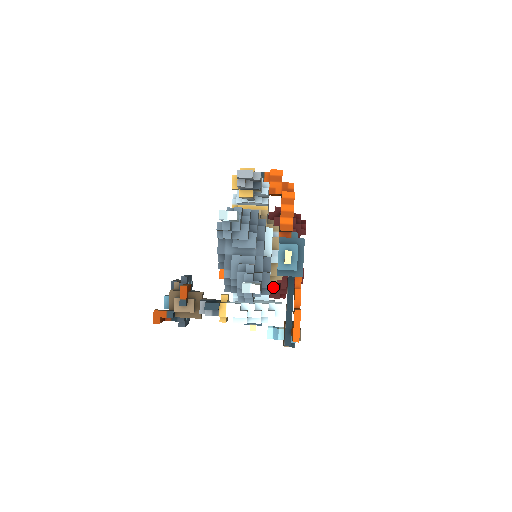
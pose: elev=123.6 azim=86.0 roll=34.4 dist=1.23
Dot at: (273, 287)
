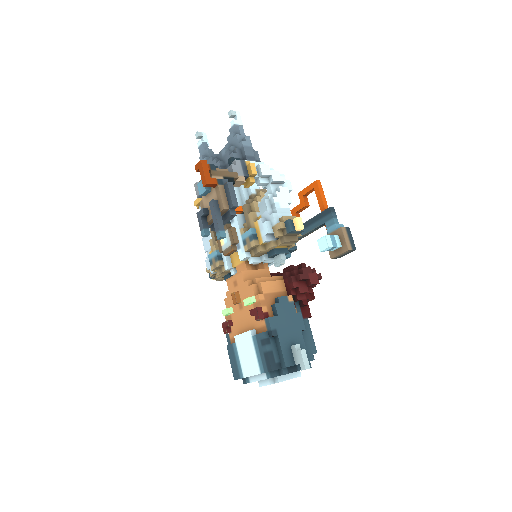
Dot at: (295, 266)
